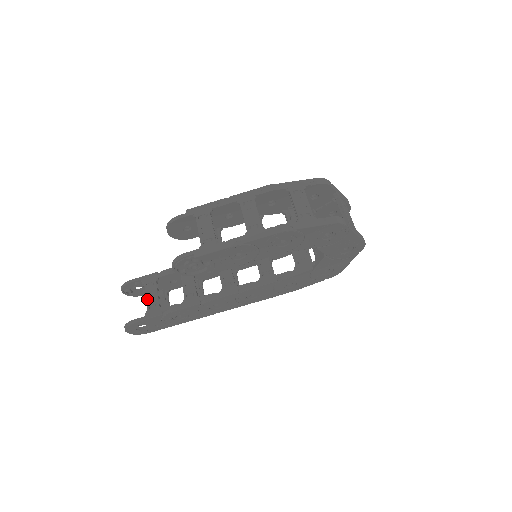
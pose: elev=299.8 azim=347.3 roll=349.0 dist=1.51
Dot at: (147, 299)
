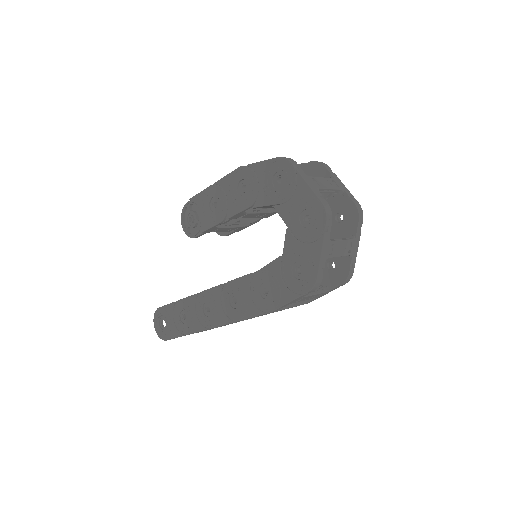
Dot at: occluded
